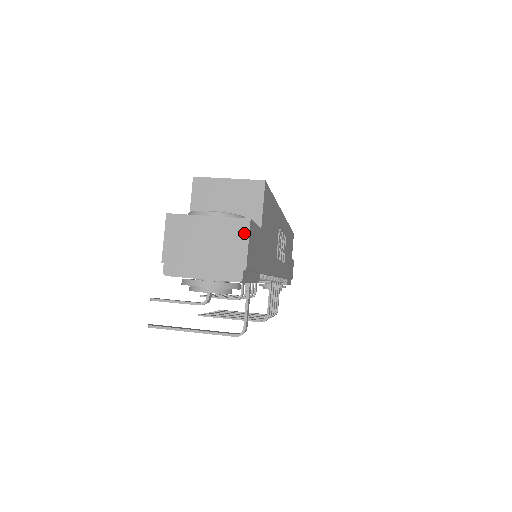
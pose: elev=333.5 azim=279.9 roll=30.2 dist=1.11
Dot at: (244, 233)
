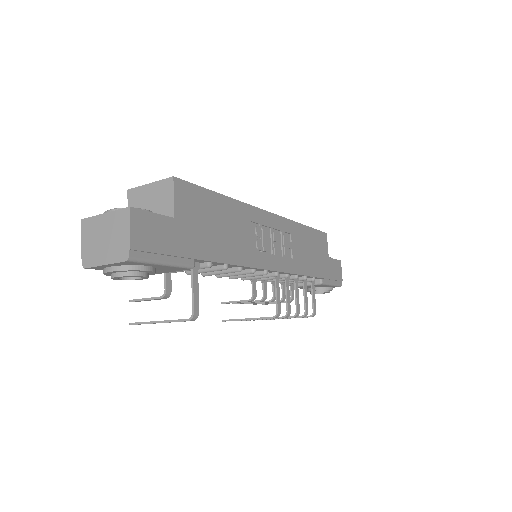
Dot at: (127, 220)
